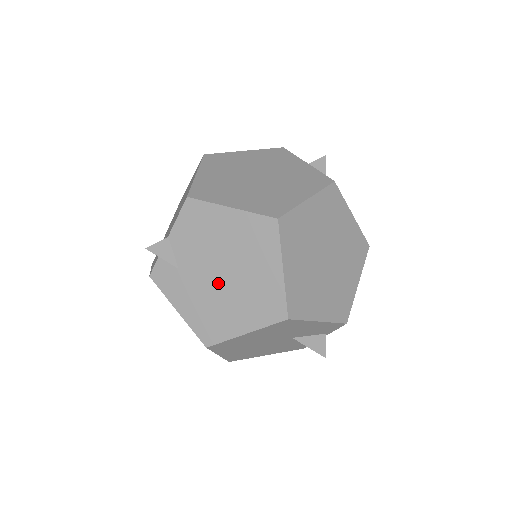
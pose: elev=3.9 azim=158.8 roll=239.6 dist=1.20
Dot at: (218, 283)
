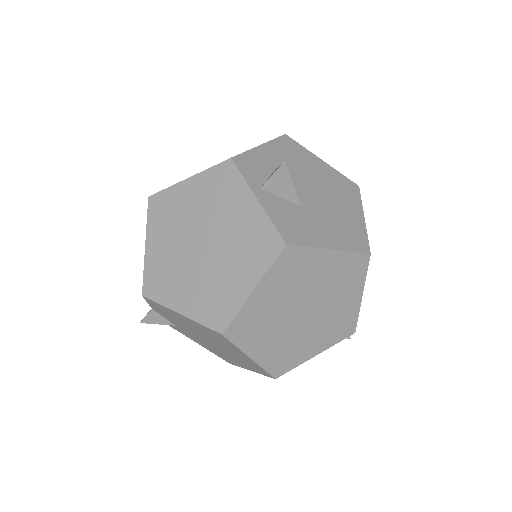
Dot at: (209, 343)
